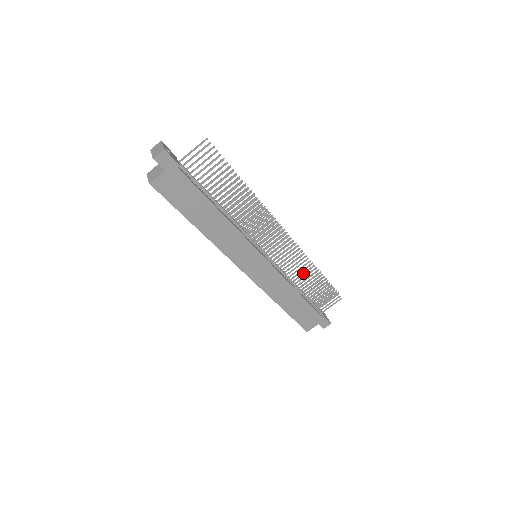
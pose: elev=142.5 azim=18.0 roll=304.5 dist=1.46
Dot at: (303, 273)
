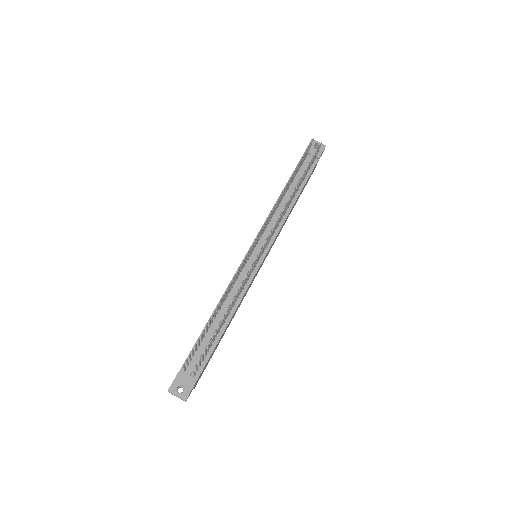
Dot at: occluded
